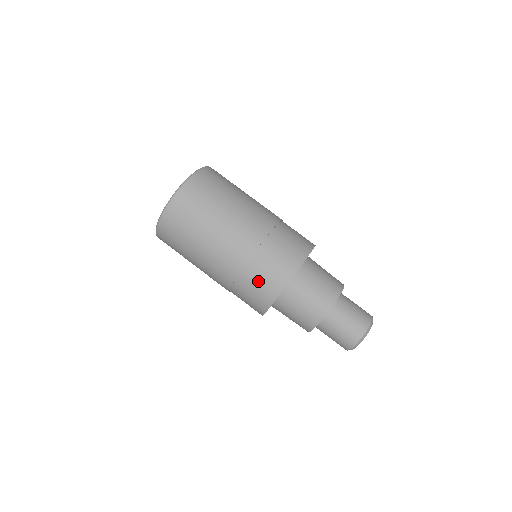
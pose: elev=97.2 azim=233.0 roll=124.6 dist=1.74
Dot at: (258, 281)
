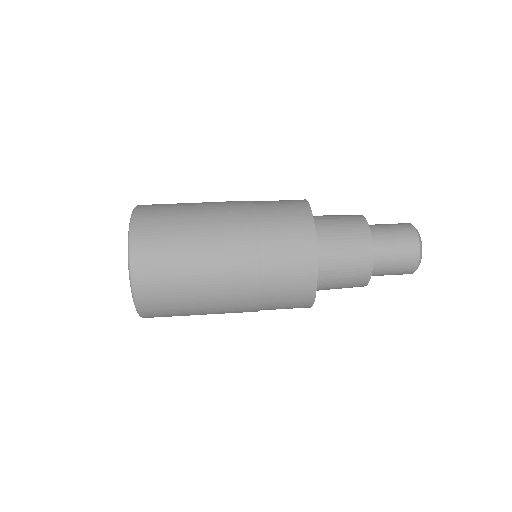
Dot at: occluded
